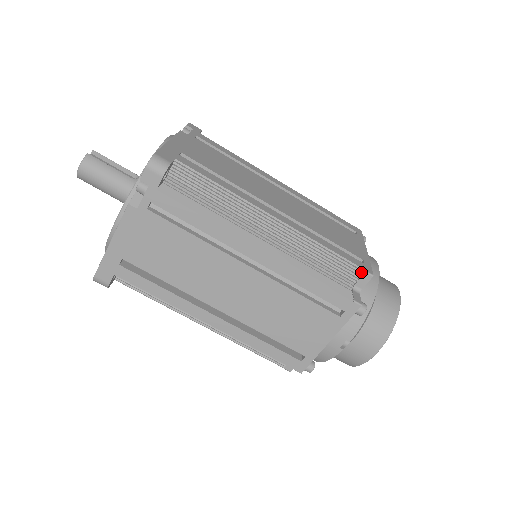
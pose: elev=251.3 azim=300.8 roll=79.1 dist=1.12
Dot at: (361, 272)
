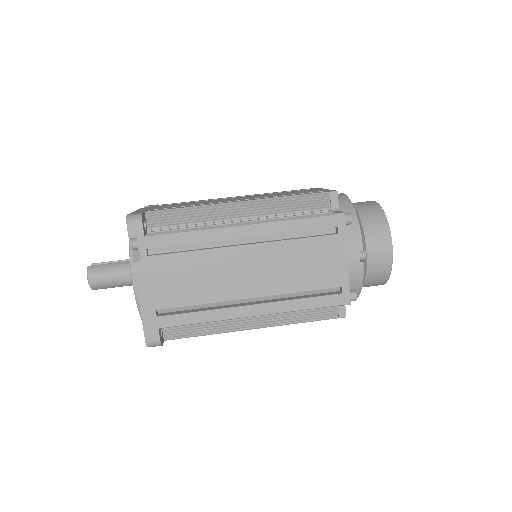
Dot at: (327, 195)
